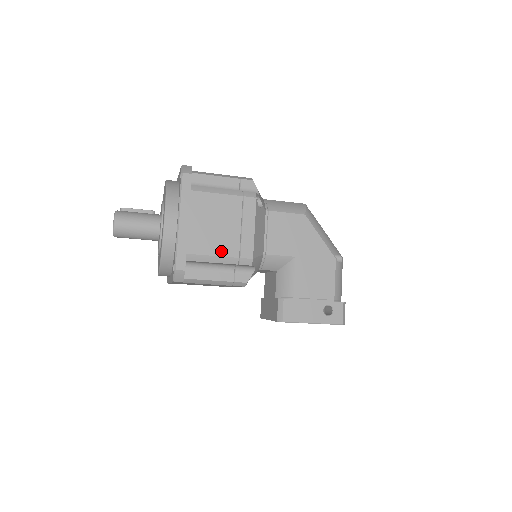
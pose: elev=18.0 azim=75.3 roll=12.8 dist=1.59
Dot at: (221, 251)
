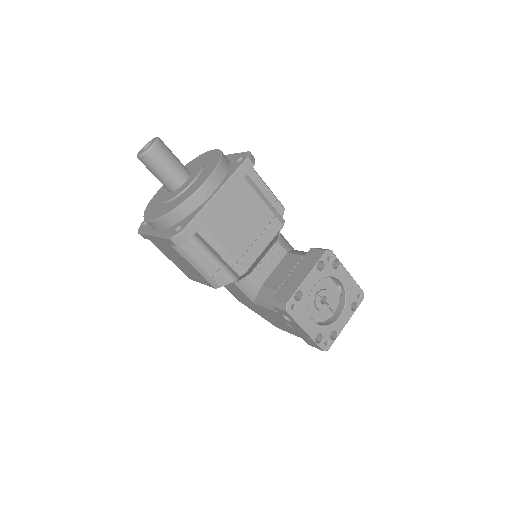
Dot at: occluded
